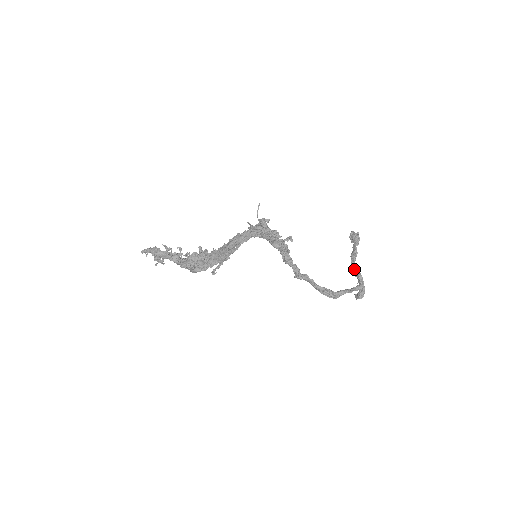
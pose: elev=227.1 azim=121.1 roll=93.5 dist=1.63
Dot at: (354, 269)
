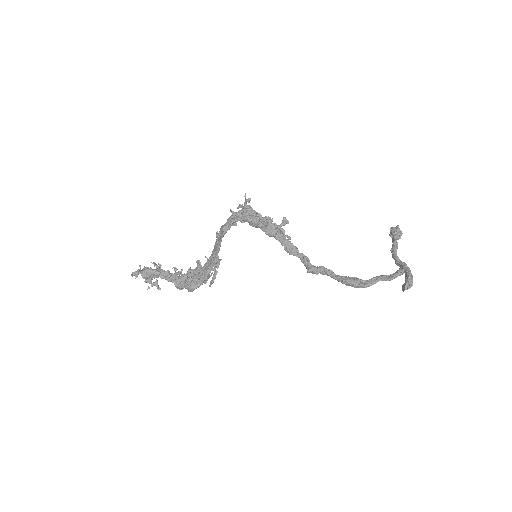
Dot at: (396, 261)
